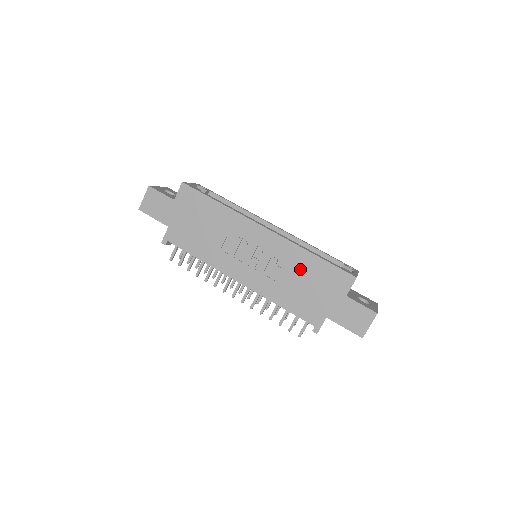
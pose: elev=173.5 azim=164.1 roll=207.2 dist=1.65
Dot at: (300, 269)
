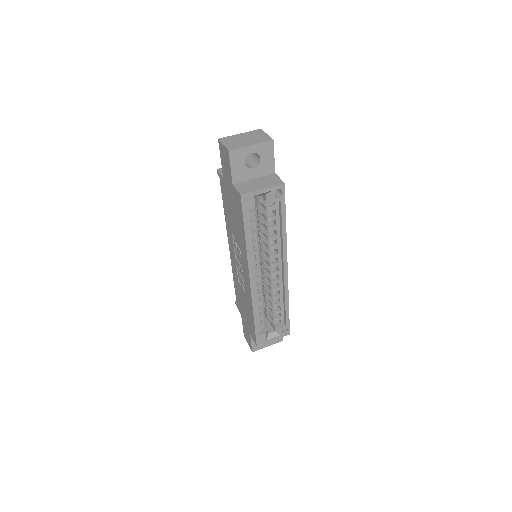
Dot at: (247, 304)
